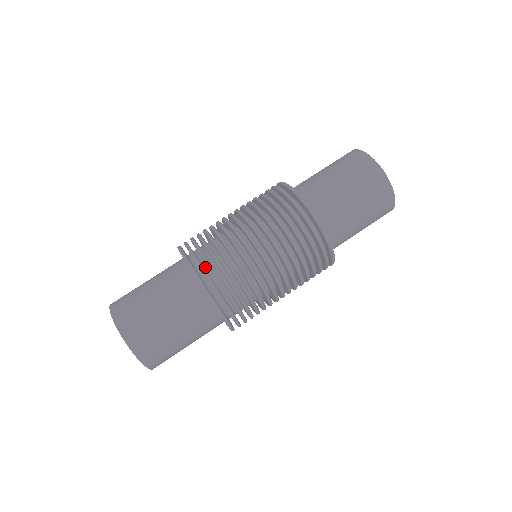
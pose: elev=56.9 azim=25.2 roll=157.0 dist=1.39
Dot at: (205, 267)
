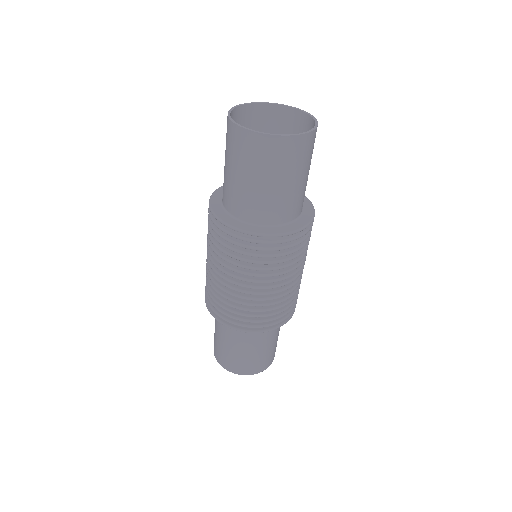
Dot at: occluded
